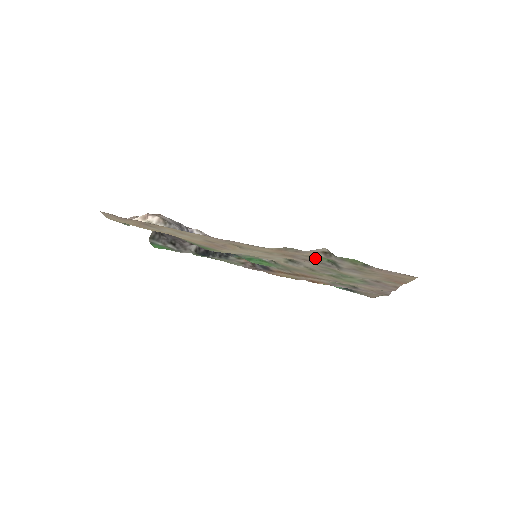
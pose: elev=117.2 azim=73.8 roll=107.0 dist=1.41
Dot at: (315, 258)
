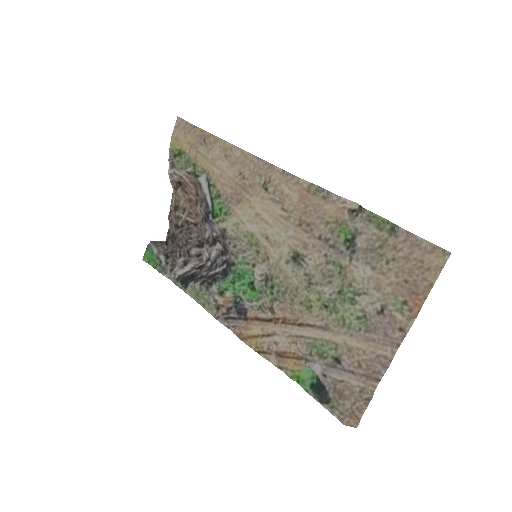
Dot at: (334, 229)
